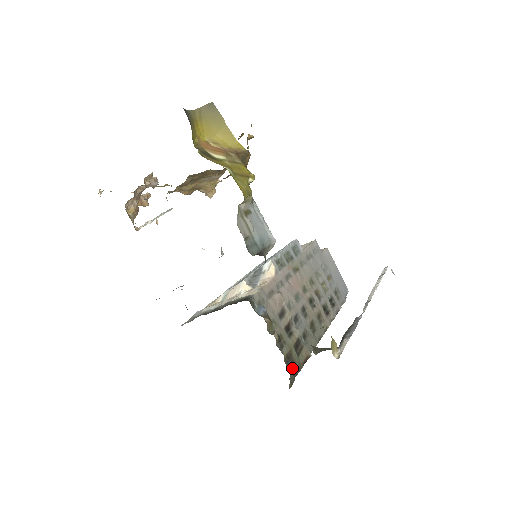
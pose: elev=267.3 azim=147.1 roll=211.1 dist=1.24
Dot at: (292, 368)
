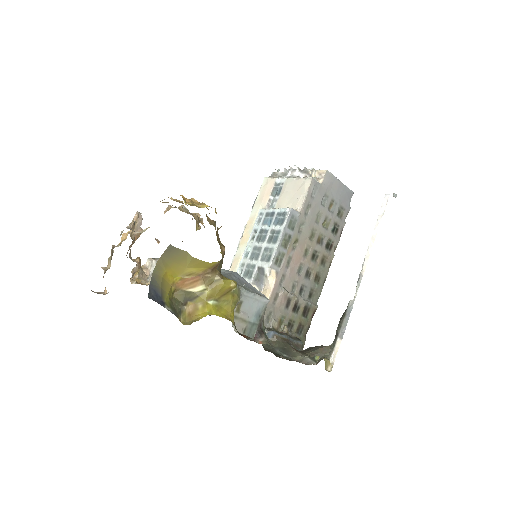
Dot at: (303, 332)
